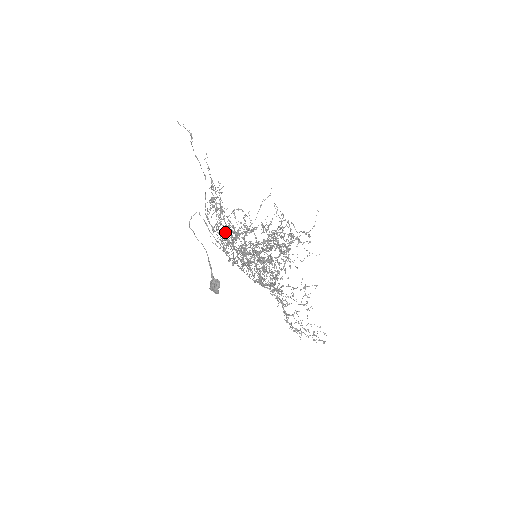
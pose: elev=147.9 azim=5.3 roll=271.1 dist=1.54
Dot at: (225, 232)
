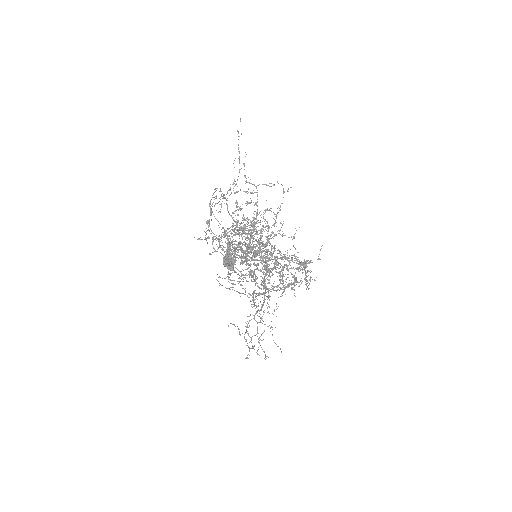
Dot at: occluded
